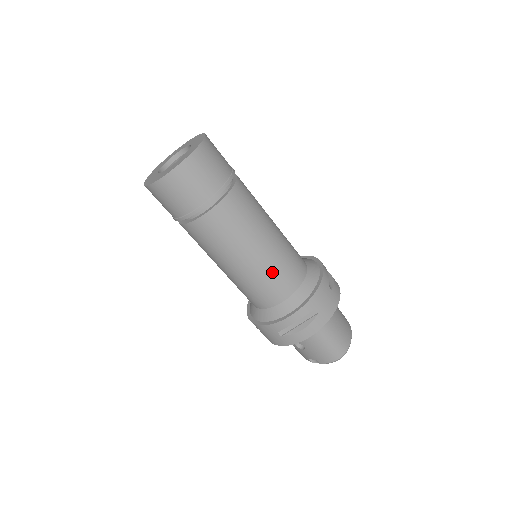
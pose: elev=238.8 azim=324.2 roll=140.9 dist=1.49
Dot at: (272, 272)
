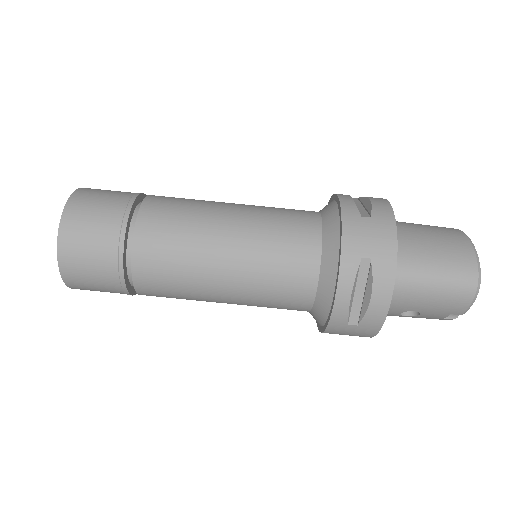
Dot at: (267, 263)
